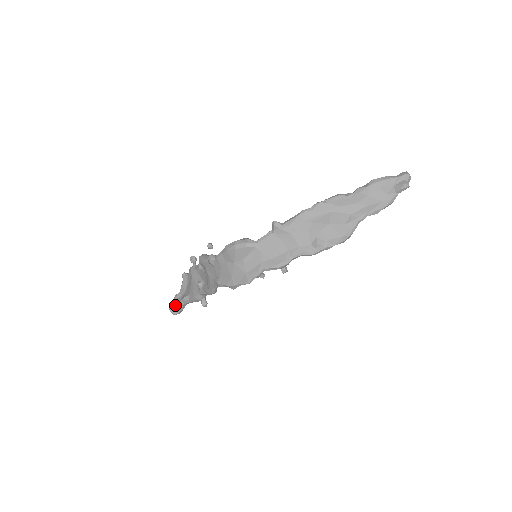
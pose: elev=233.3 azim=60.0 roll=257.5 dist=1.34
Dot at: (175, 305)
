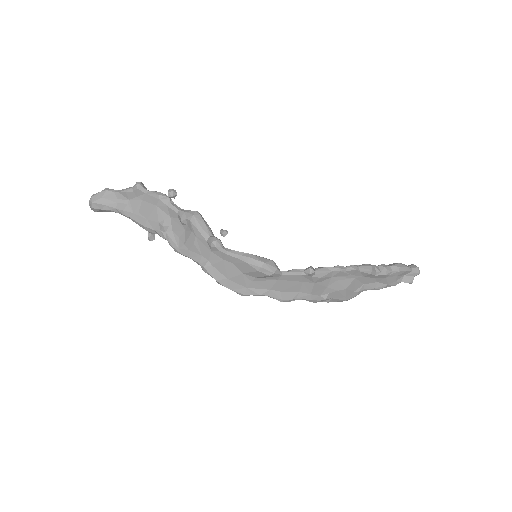
Dot at: (103, 206)
